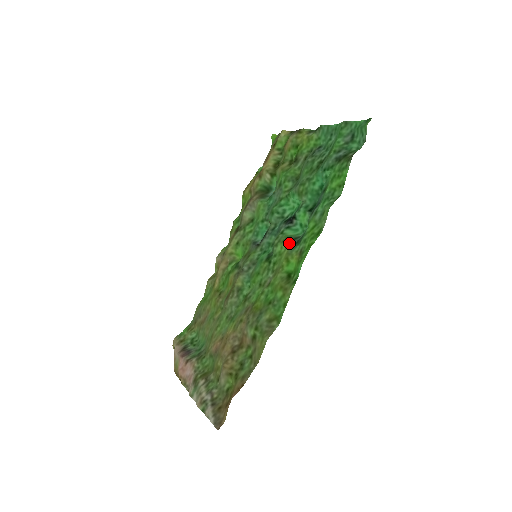
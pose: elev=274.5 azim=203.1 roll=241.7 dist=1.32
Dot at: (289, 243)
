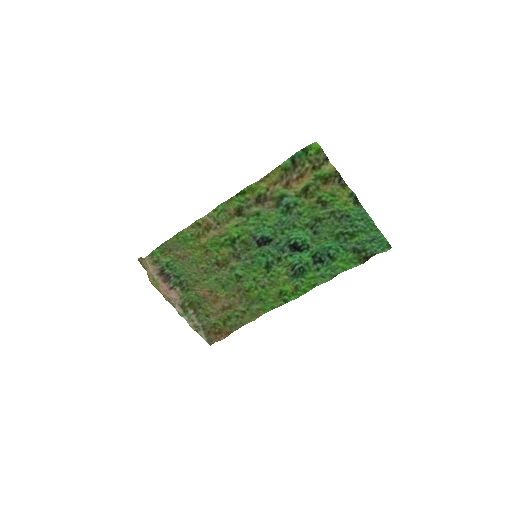
Dot at: (290, 273)
